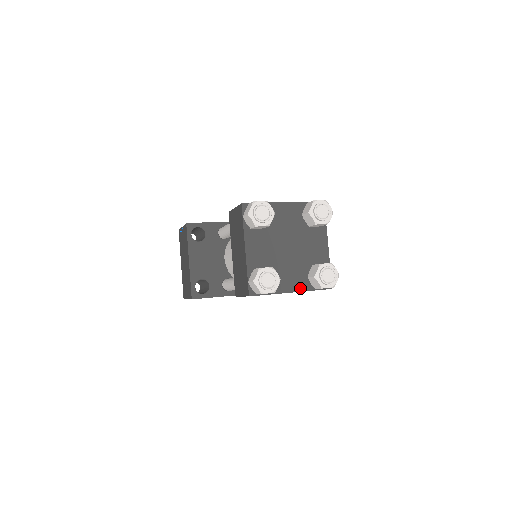
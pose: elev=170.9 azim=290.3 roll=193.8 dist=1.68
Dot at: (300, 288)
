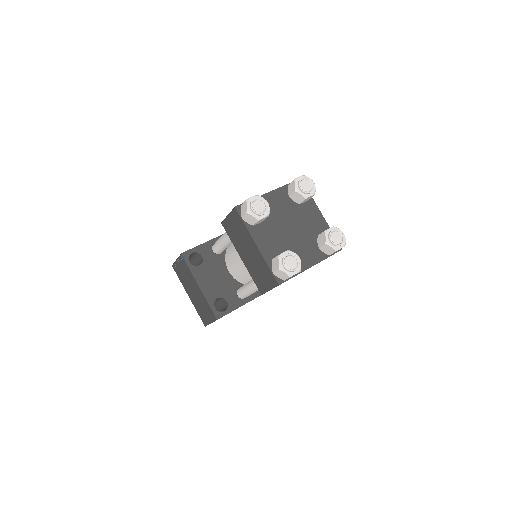
Dot at: (317, 260)
